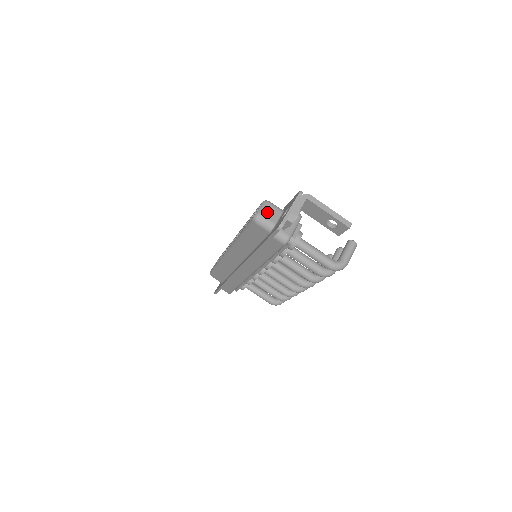
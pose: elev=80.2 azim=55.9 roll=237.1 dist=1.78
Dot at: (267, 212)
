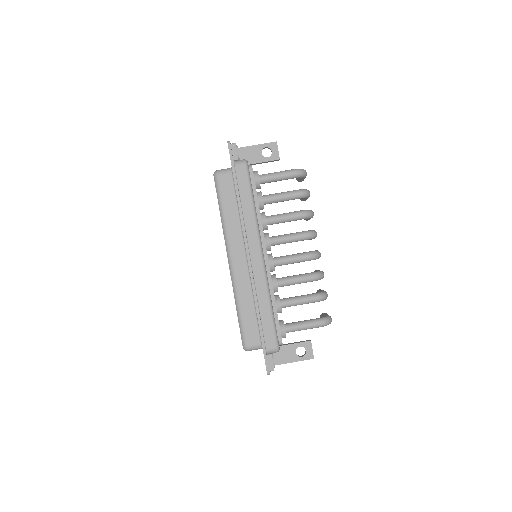
Dot at: occluded
